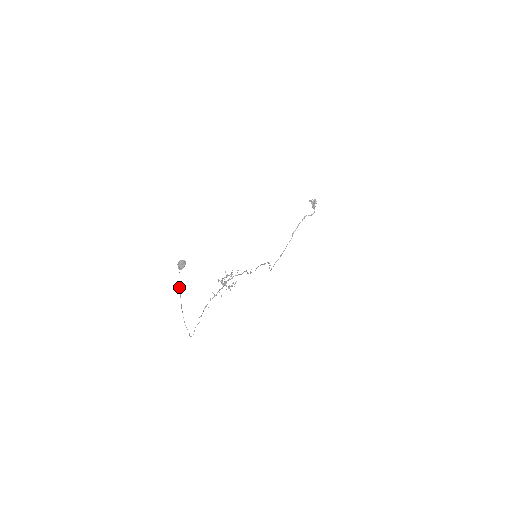
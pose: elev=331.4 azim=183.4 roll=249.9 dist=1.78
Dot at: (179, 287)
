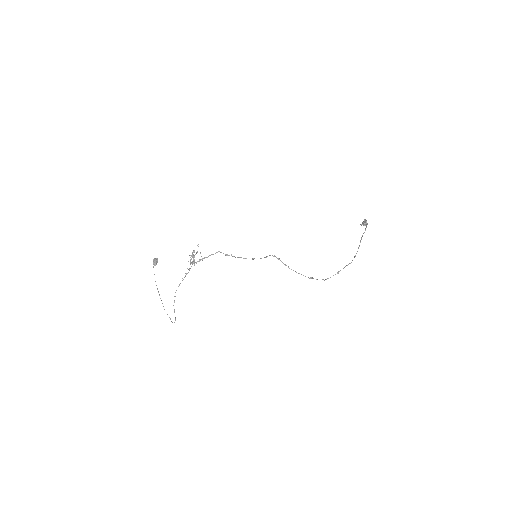
Dot at: occluded
